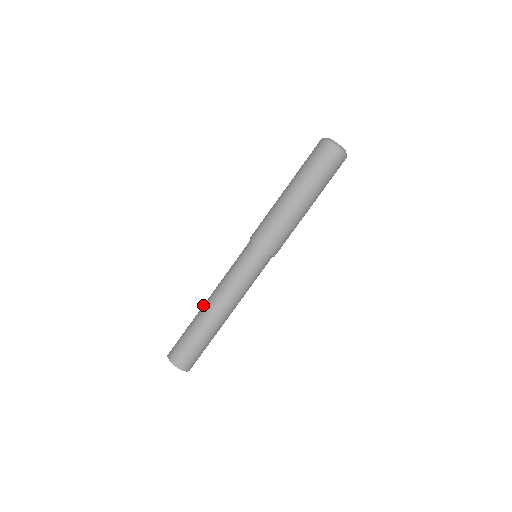
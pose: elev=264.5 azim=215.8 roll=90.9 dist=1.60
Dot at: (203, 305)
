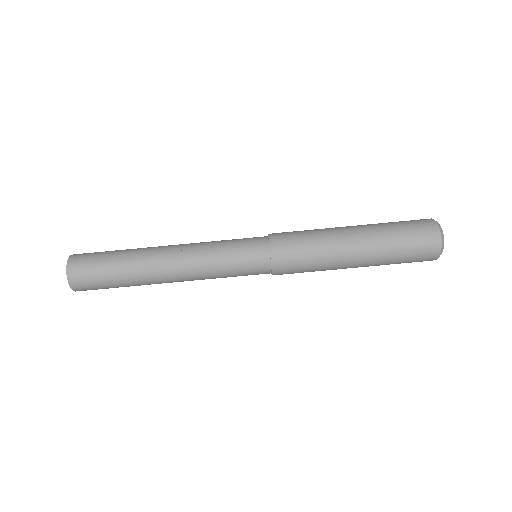
Dot at: (156, 250)
